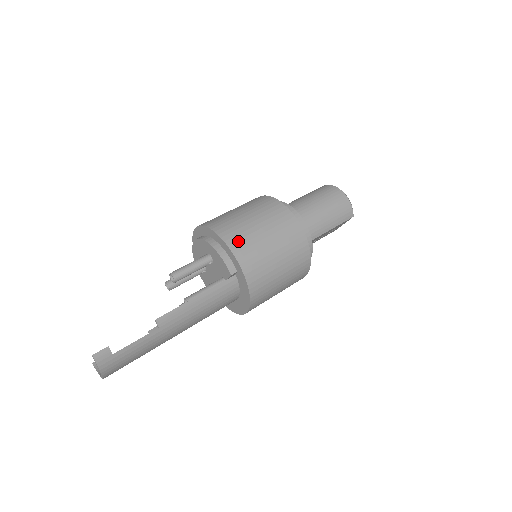
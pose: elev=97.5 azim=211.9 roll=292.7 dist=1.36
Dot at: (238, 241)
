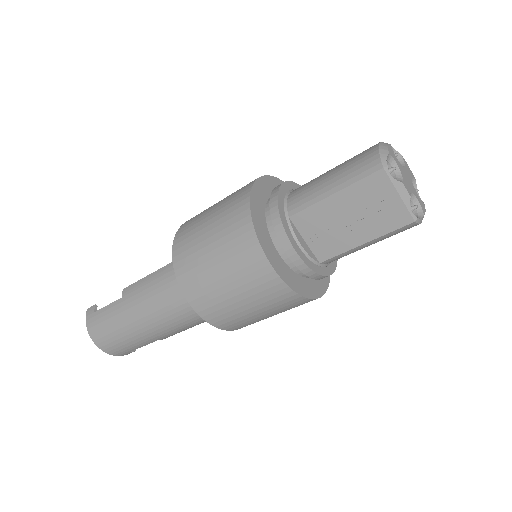
Dot at: occluded
